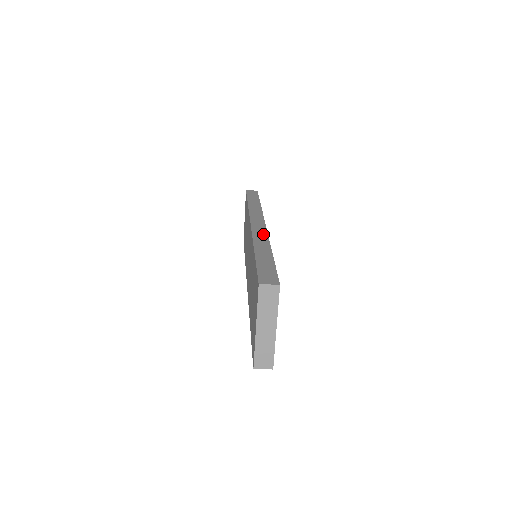
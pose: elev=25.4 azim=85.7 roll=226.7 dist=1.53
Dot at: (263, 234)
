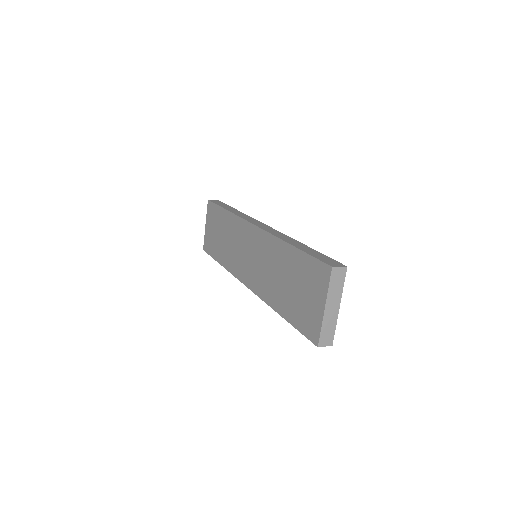
Dot at: (278, 232)
